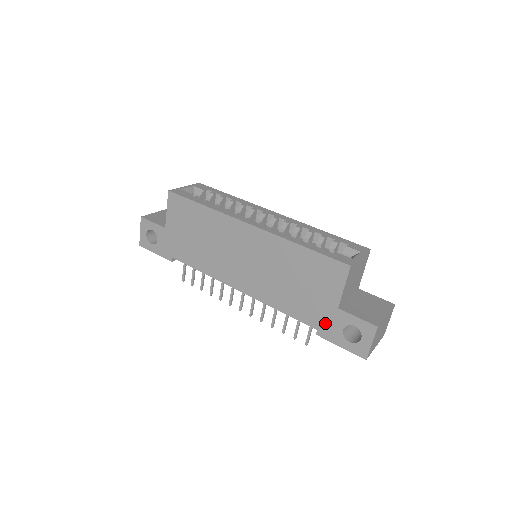
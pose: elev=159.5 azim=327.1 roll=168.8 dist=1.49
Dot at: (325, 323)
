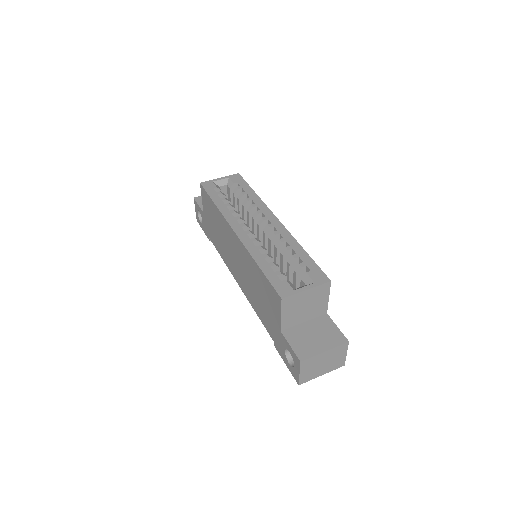
Dot at: (276, 339)
